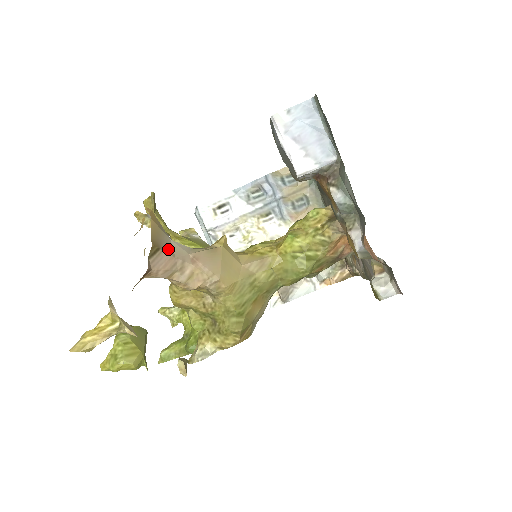
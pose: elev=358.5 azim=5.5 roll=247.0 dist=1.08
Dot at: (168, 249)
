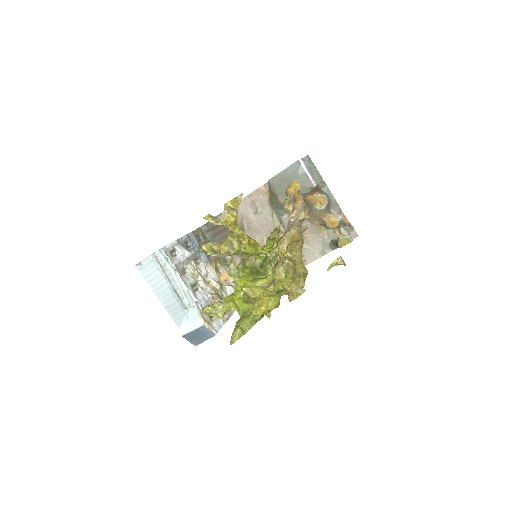
Dot at: occluded
